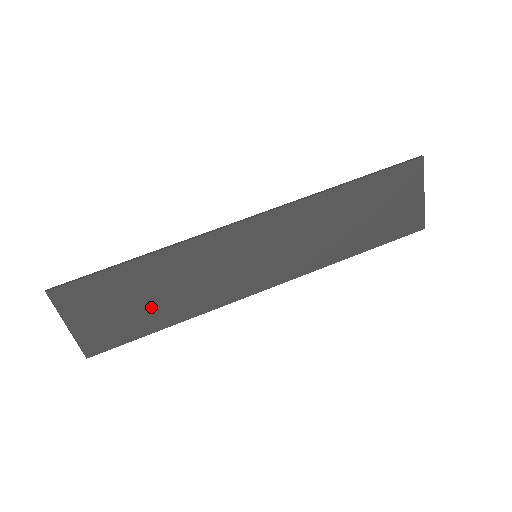
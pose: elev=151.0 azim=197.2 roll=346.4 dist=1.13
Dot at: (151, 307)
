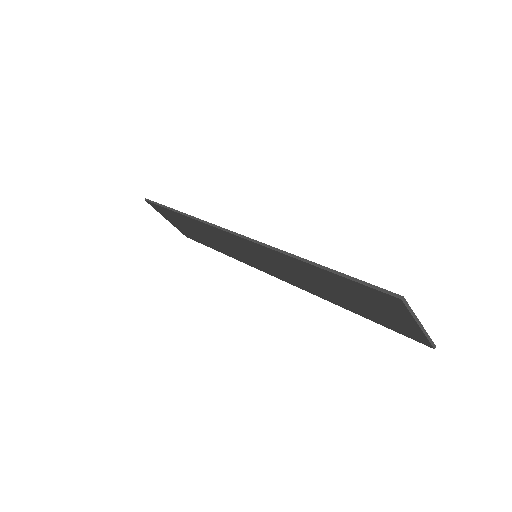
Dot at: (203, 238)
